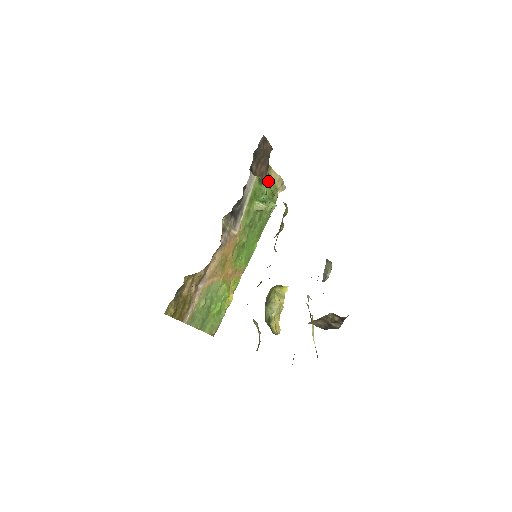
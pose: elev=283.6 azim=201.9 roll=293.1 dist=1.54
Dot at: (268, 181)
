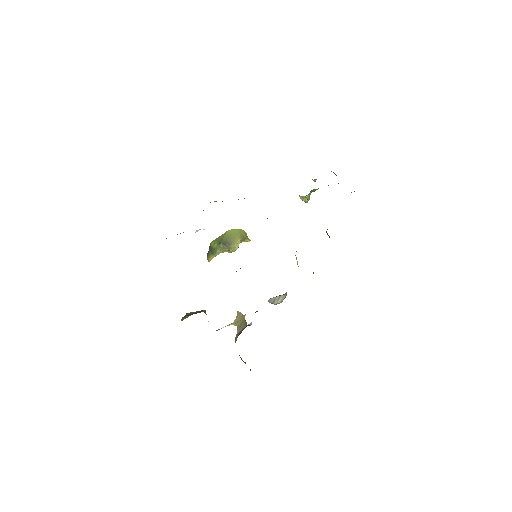
Dot at: occluded
